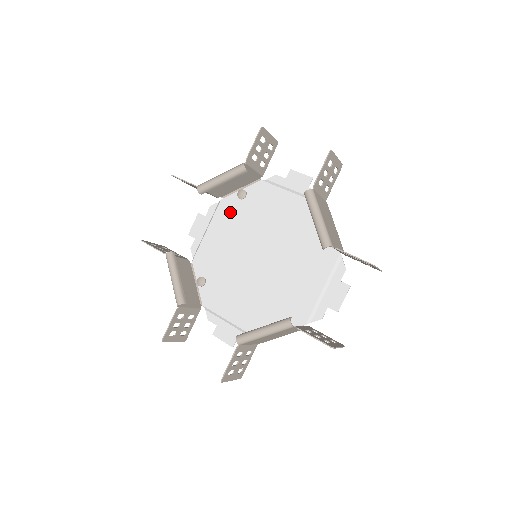
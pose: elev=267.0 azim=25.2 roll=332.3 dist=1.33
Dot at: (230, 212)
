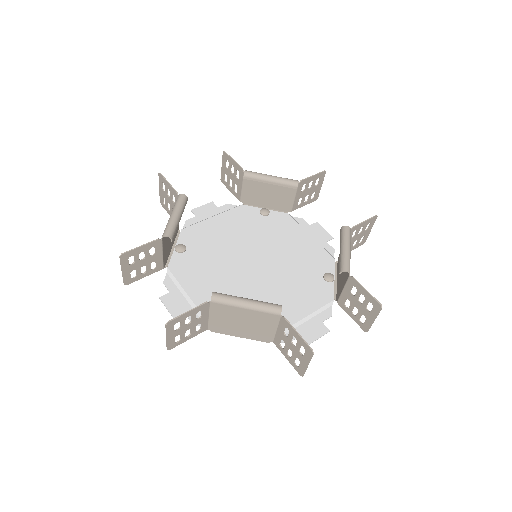
Dot at: (245, 217)
